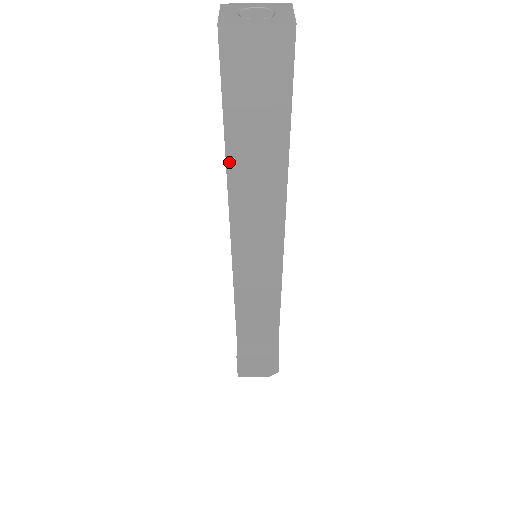
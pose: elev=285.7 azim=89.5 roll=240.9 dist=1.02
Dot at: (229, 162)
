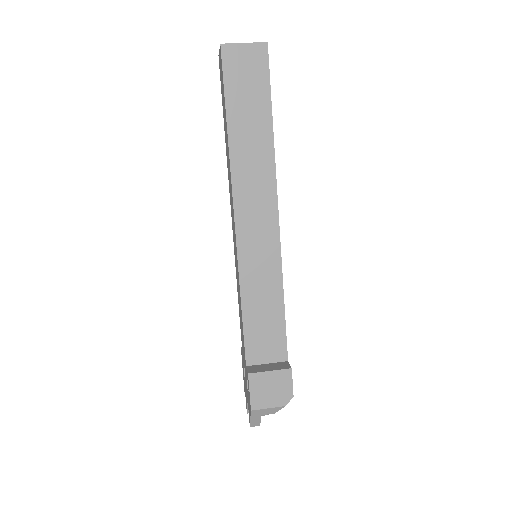
Dot at: (231, 144)
